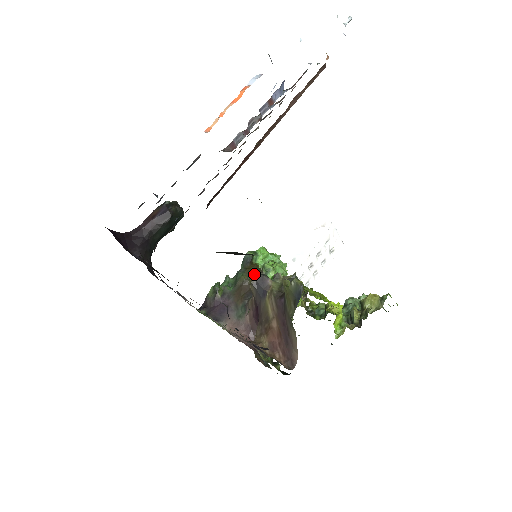
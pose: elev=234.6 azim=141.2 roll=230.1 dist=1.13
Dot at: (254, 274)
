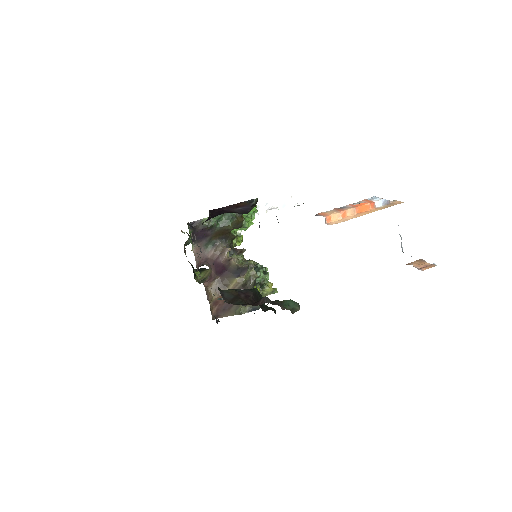
Dot at: (237, 226)
